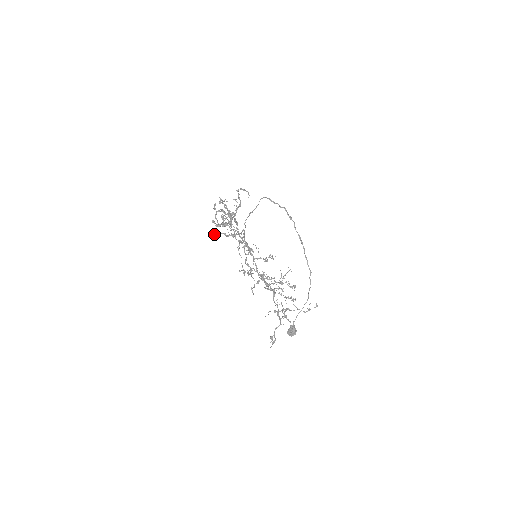
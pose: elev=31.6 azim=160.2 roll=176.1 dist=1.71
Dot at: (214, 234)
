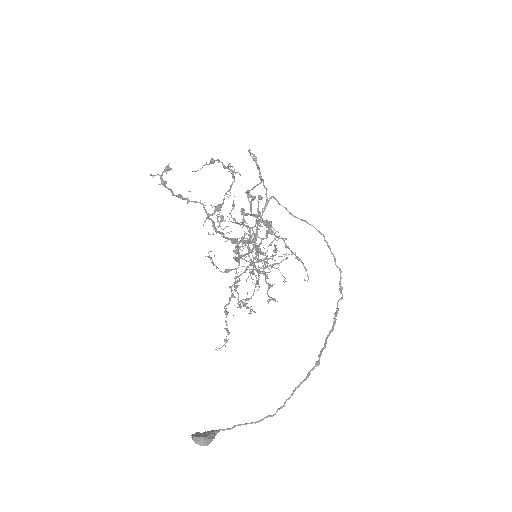
Dot at: (231, 211)
